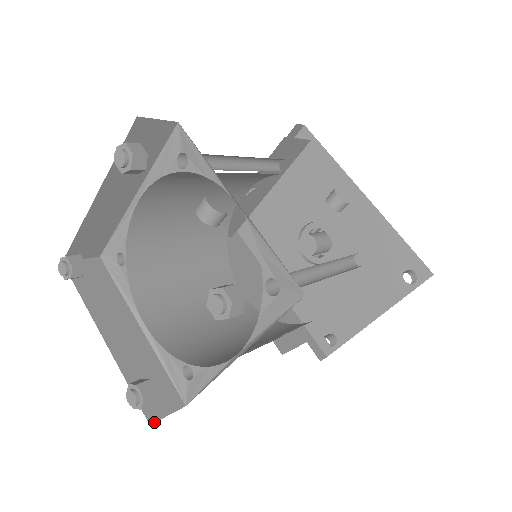
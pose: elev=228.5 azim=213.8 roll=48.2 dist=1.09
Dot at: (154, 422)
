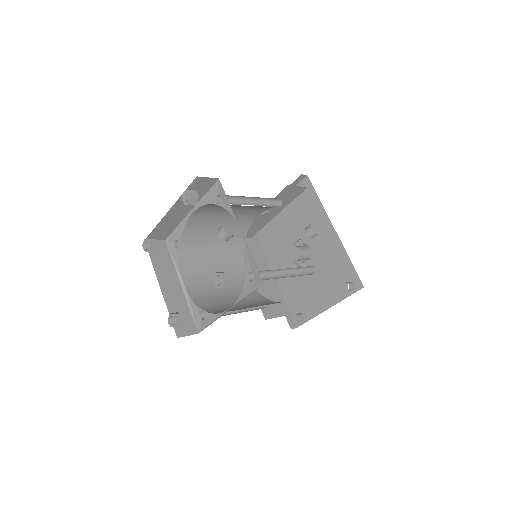
Dot at: occluded
